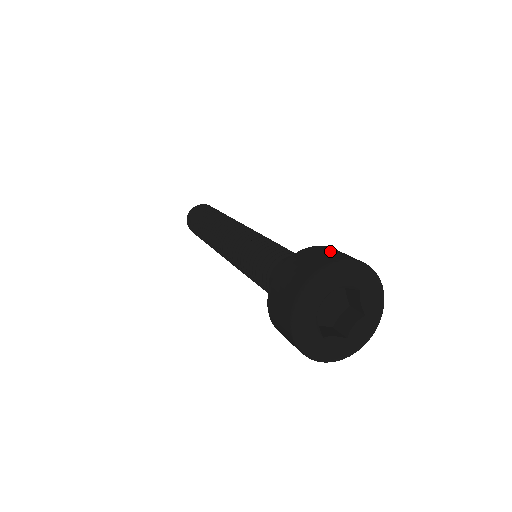
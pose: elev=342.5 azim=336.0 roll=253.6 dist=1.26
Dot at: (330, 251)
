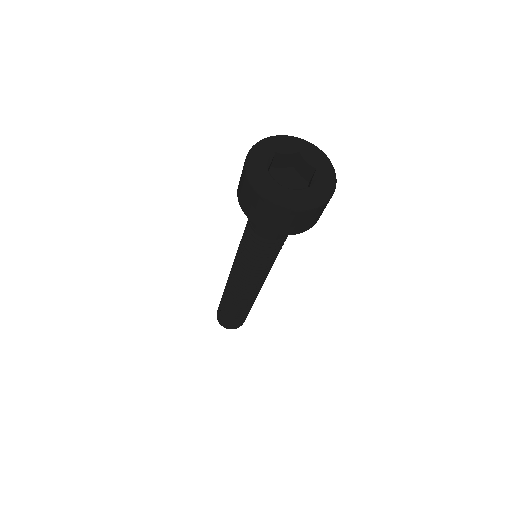
Dot at: occluded
